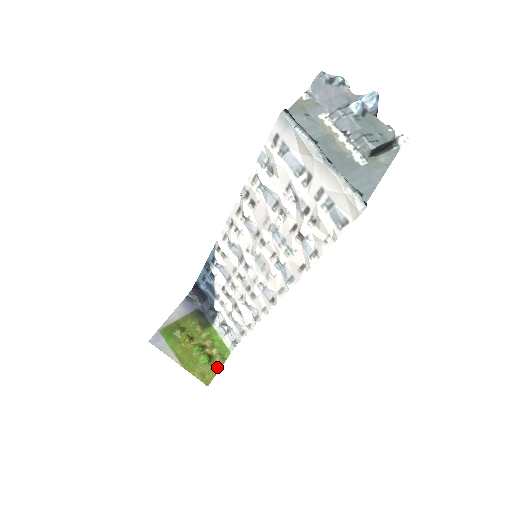
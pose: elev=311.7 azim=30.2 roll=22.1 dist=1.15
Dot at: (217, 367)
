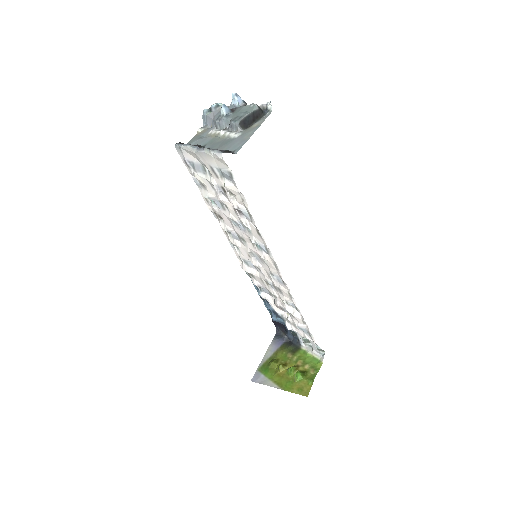
Dot at: (312, 378)
